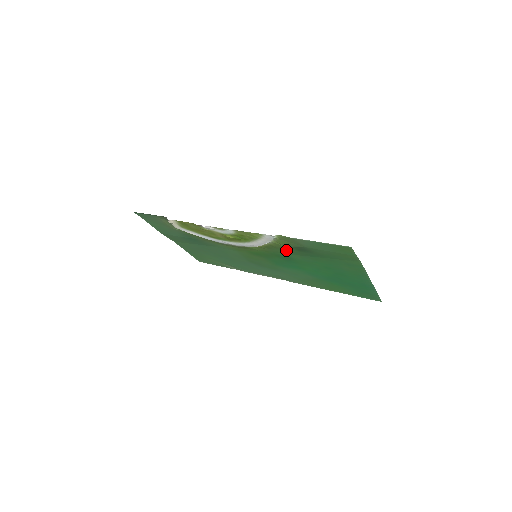
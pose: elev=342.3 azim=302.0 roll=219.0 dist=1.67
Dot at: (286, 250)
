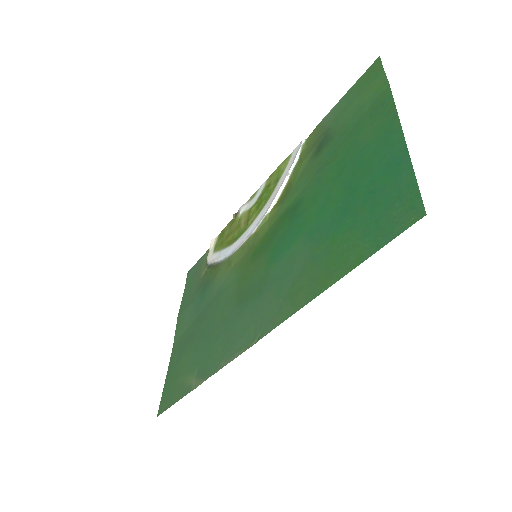
Dot at: (303, 177)
